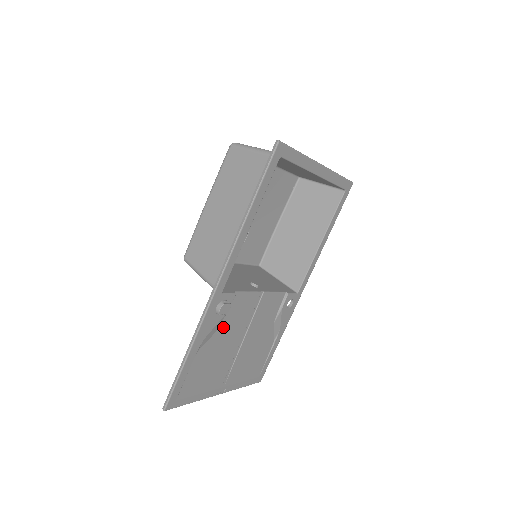
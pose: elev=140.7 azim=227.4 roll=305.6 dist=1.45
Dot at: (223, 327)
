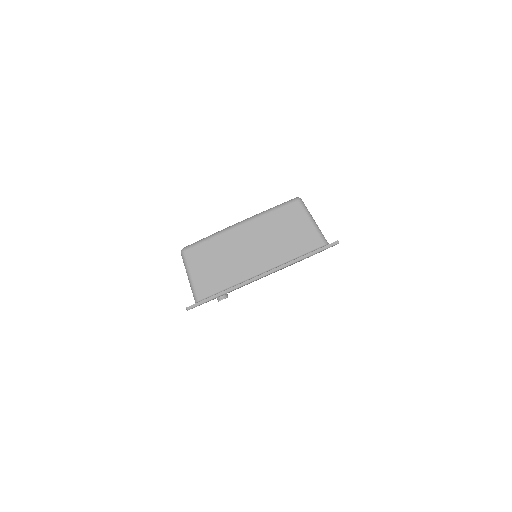
Dot at: occluded
